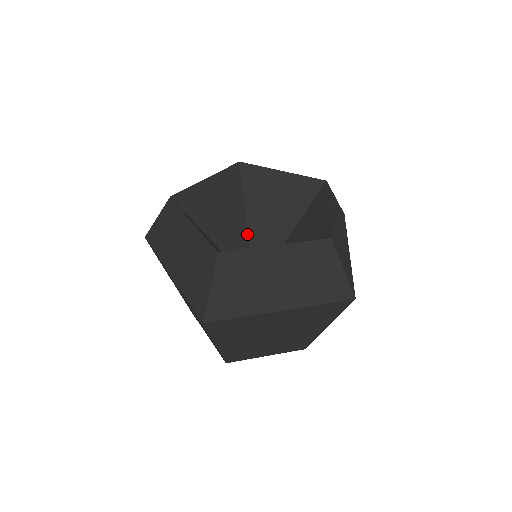
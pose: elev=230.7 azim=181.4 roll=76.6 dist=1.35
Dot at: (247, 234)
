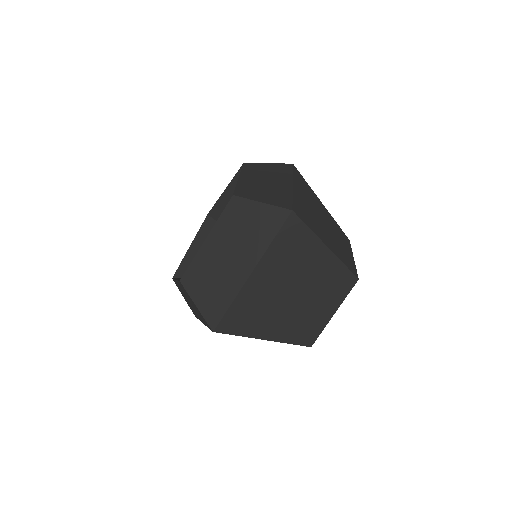
Dot at: occluded
